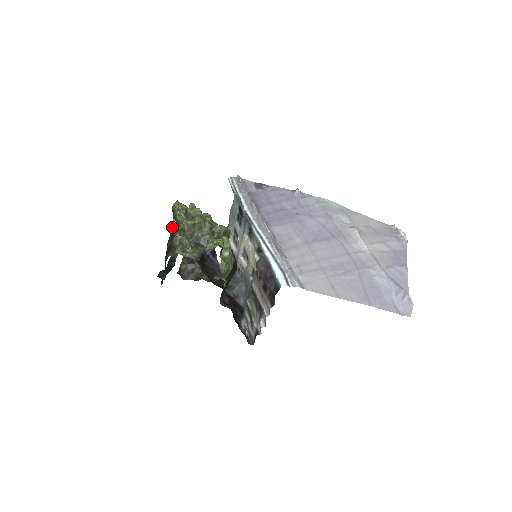
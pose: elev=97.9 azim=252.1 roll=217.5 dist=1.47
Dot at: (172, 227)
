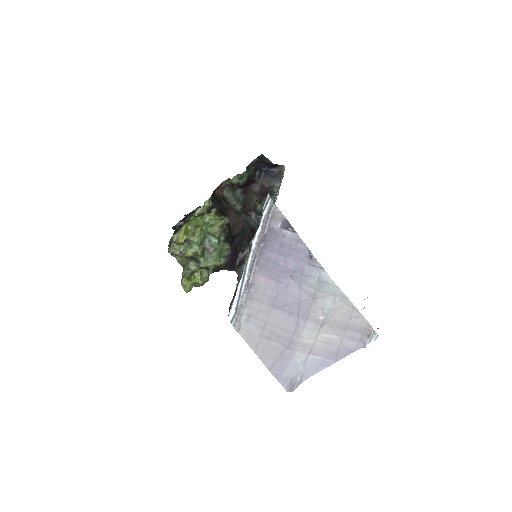
Dot at: occluded
